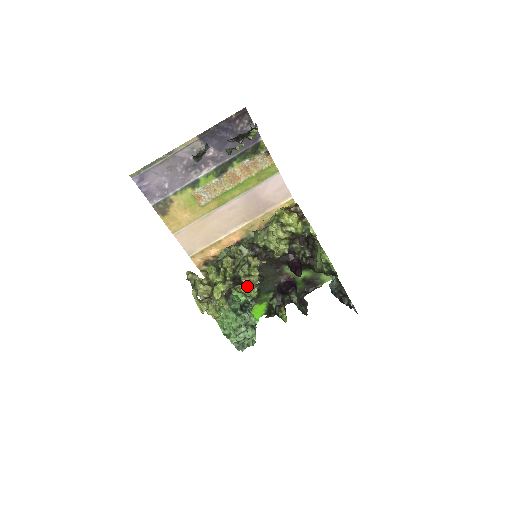
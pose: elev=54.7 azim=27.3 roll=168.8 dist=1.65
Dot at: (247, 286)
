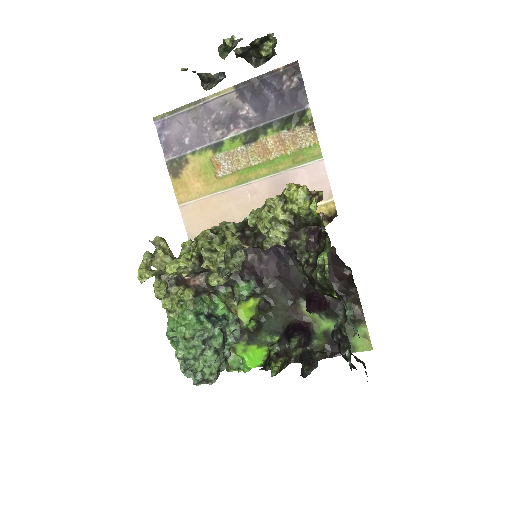
Dot at: (209, 268)
